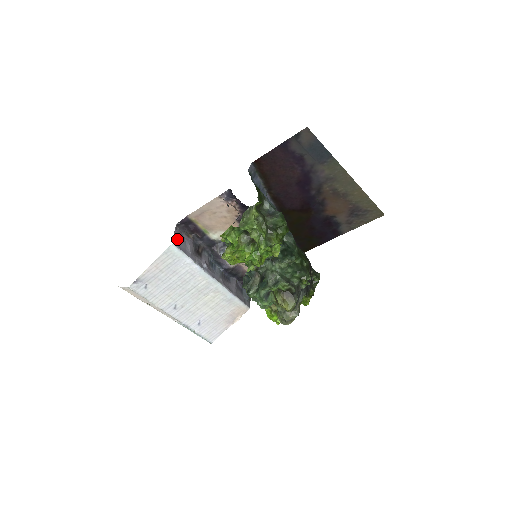
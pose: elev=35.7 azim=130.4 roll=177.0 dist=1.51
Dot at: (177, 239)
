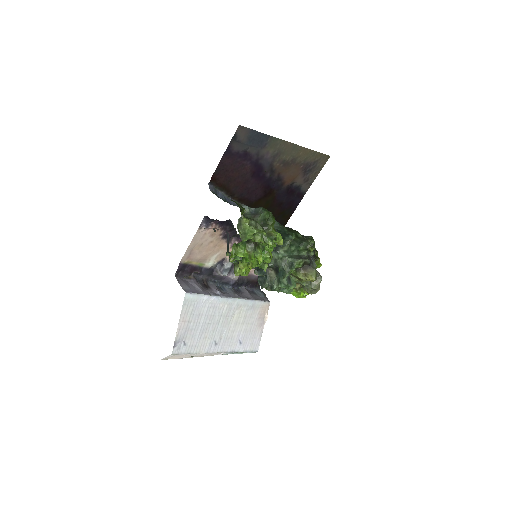
Dot at: (185, 287)
